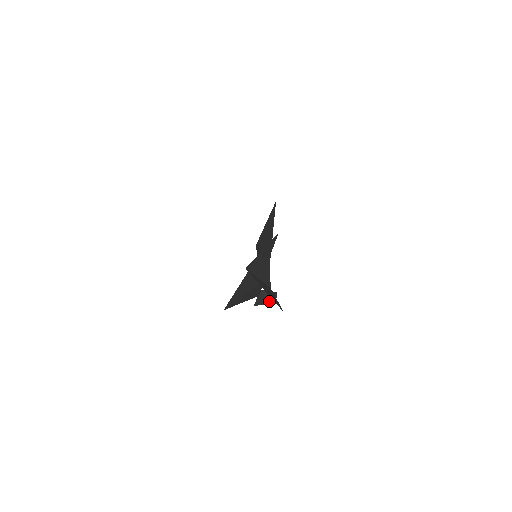
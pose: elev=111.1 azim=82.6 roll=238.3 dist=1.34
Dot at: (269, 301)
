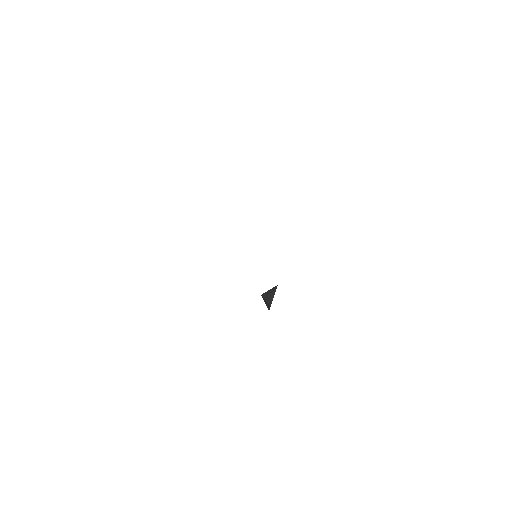
Dot at: (271, 301)
